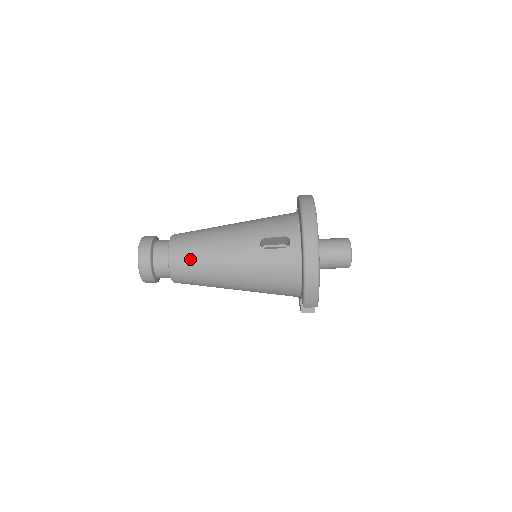
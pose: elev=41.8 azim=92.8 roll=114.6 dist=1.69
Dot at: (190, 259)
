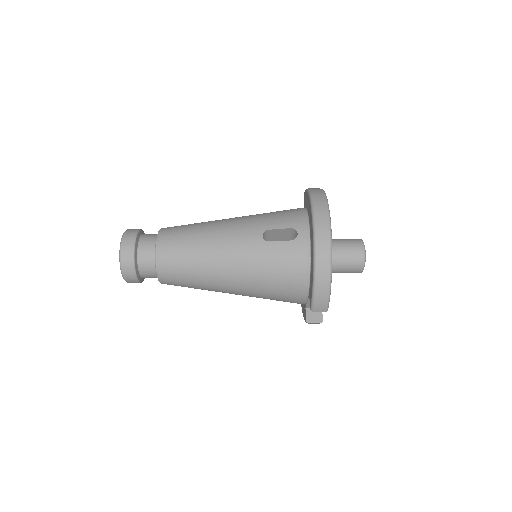
Dot at: (181, 252)
